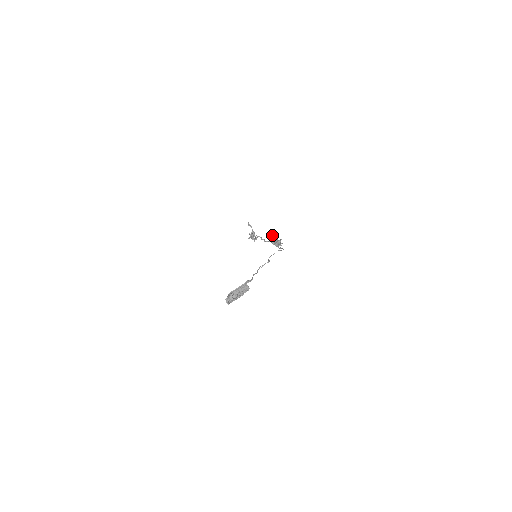
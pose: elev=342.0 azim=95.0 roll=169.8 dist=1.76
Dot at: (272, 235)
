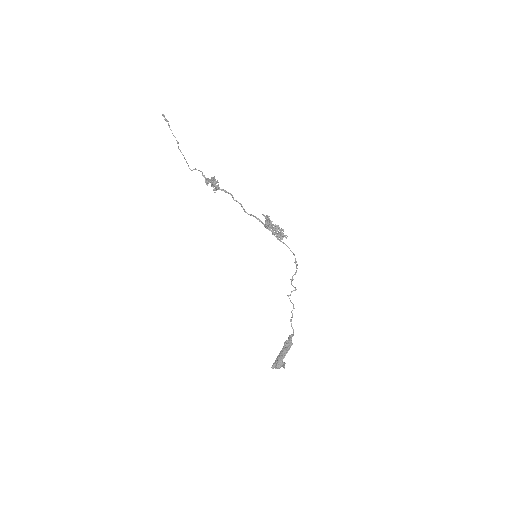
Dot at: (269, 219)
